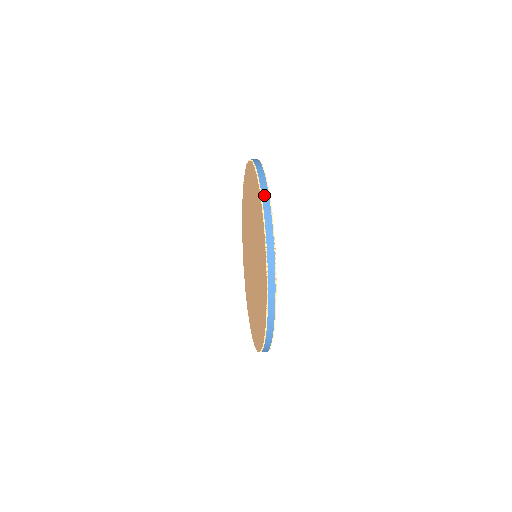
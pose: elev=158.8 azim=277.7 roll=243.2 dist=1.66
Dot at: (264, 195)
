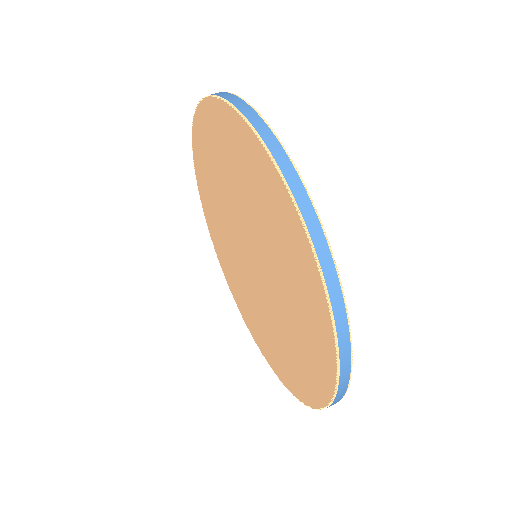
Dot at: (240, 106)
